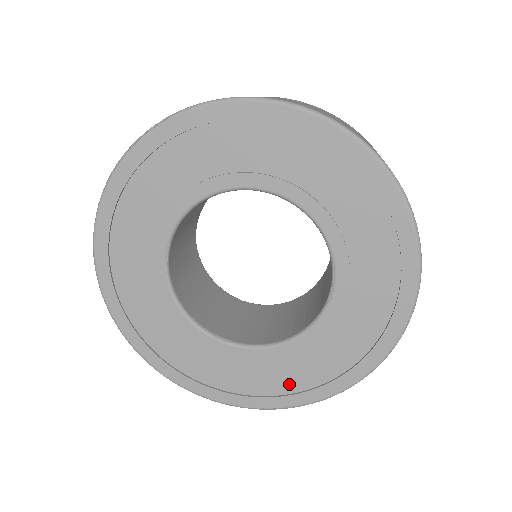
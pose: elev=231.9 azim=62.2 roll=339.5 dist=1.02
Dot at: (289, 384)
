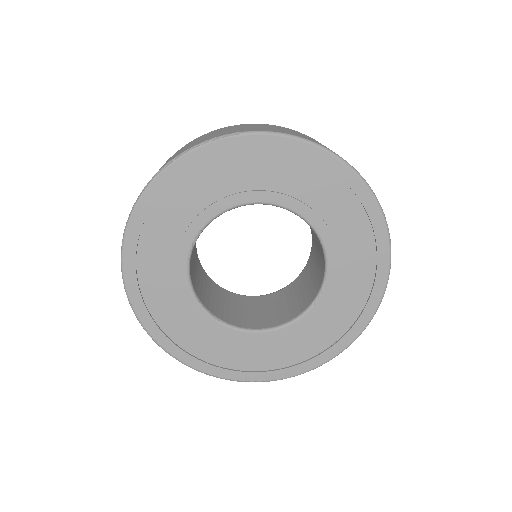
Dot at: (257, 363)
